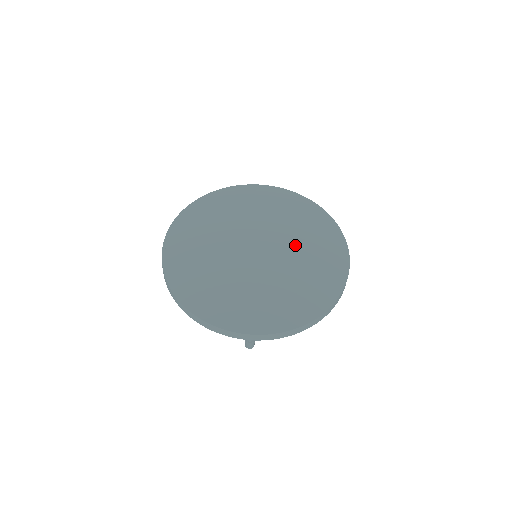
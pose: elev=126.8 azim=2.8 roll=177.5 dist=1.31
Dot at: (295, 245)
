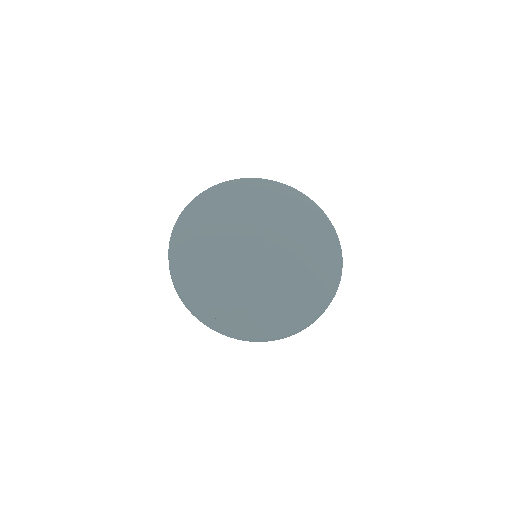
Dot at: (273, 223)
